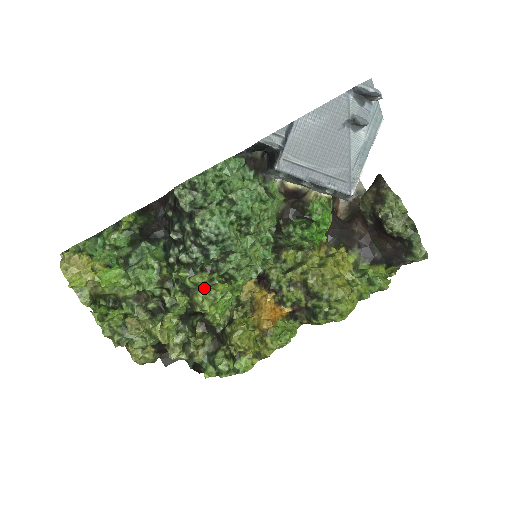
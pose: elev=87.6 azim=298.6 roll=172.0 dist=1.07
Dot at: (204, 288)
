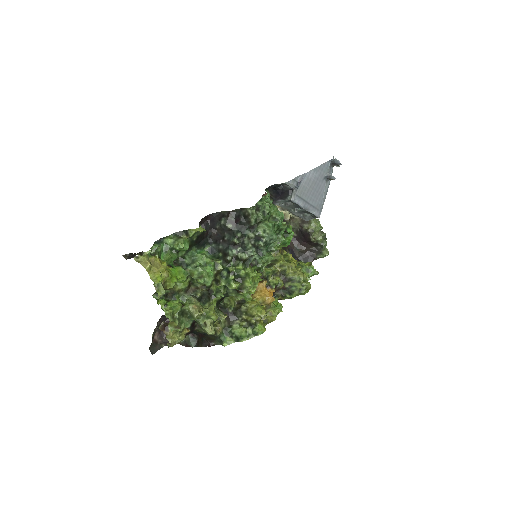
Dot at: occluded
